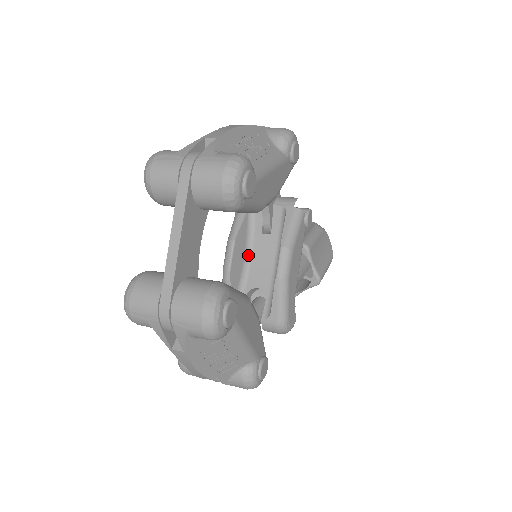
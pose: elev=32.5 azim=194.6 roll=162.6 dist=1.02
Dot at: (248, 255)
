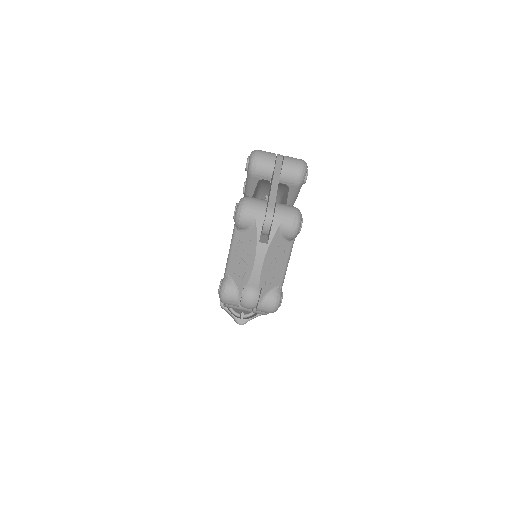
Dot at: occluded
